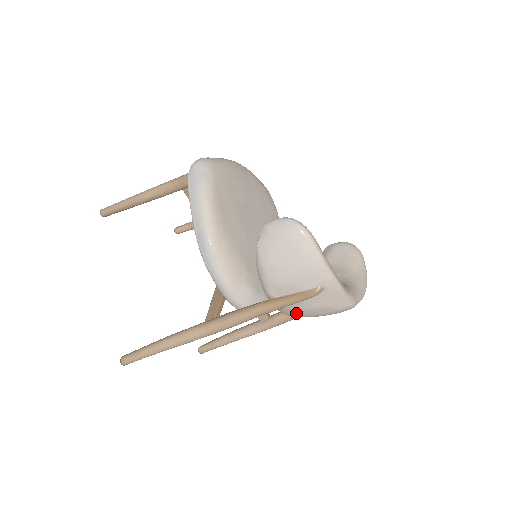
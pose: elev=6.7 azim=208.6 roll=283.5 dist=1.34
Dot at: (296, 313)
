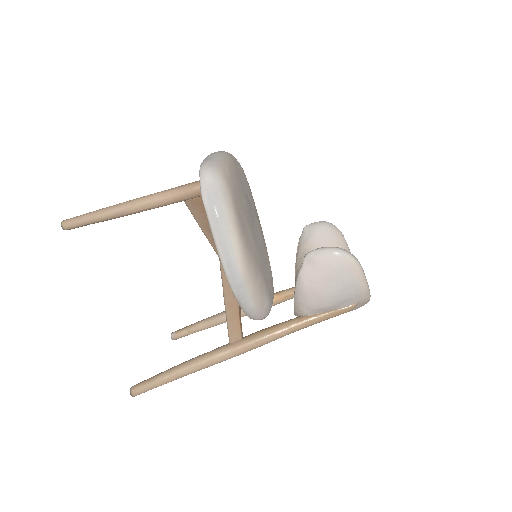
Dot at: occluded
